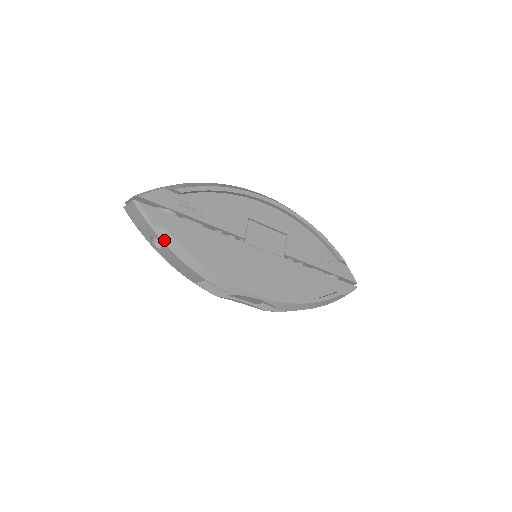
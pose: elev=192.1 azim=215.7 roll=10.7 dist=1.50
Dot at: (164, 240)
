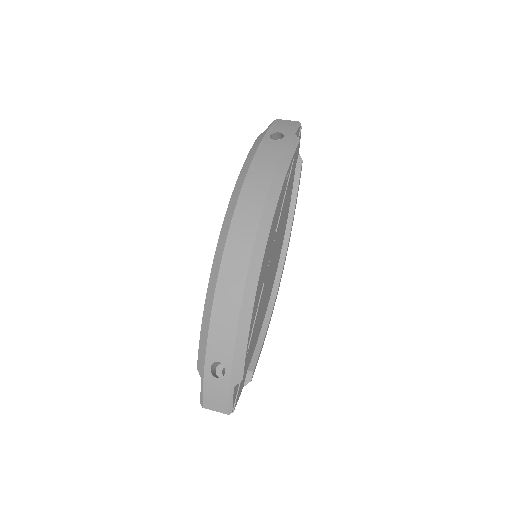
Dot at: occluded
